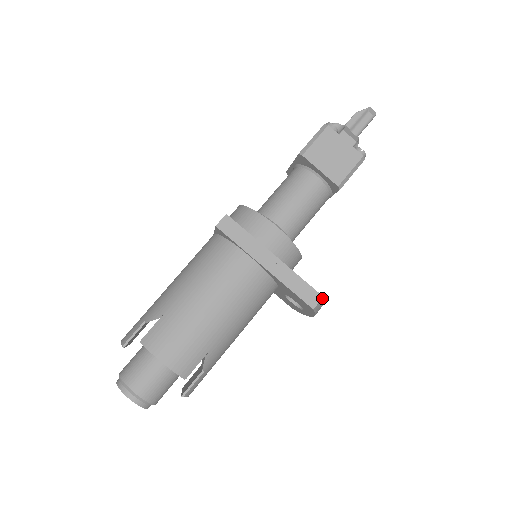
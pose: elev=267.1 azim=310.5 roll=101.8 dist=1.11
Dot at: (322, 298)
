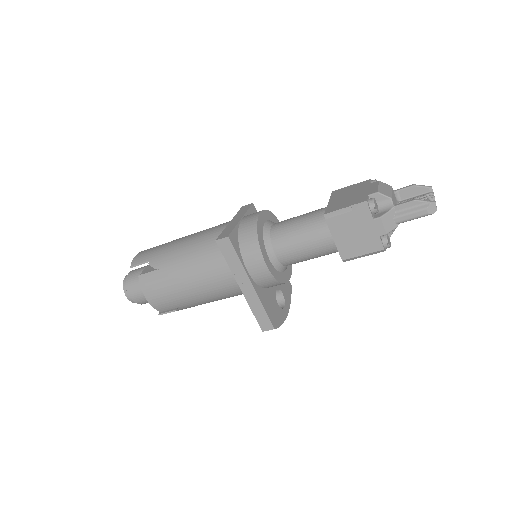
Dot at: occluded
